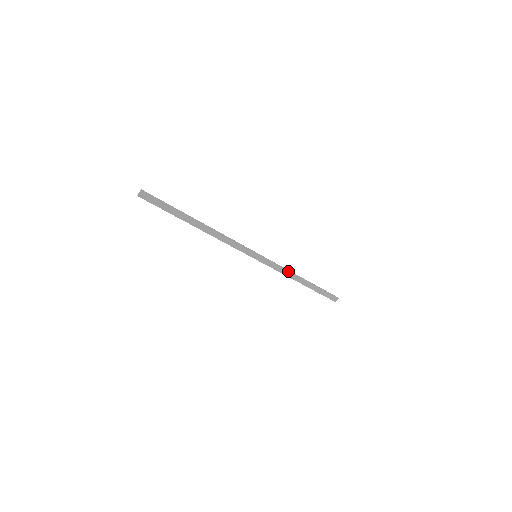
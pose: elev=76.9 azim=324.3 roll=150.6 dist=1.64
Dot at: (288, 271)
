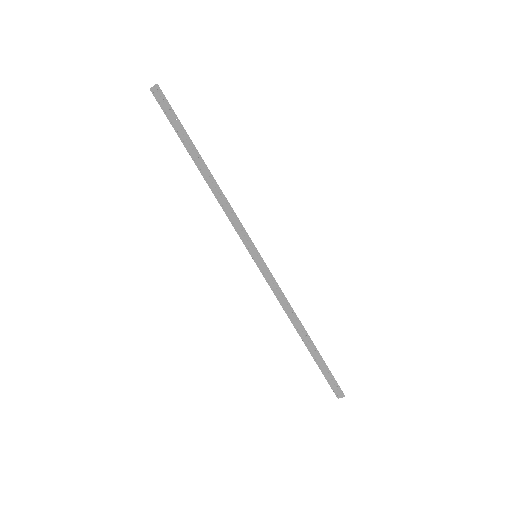
Dot at: (289, 306)
